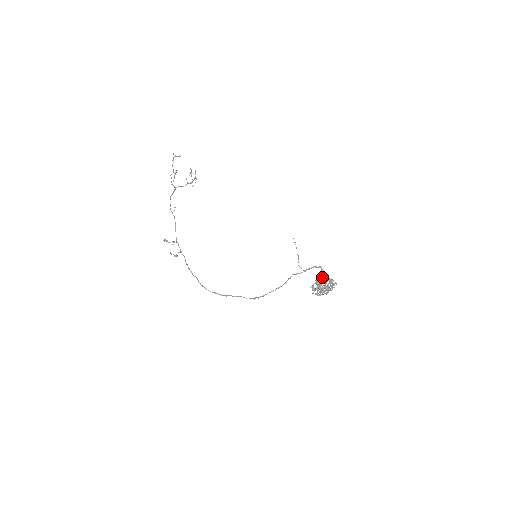
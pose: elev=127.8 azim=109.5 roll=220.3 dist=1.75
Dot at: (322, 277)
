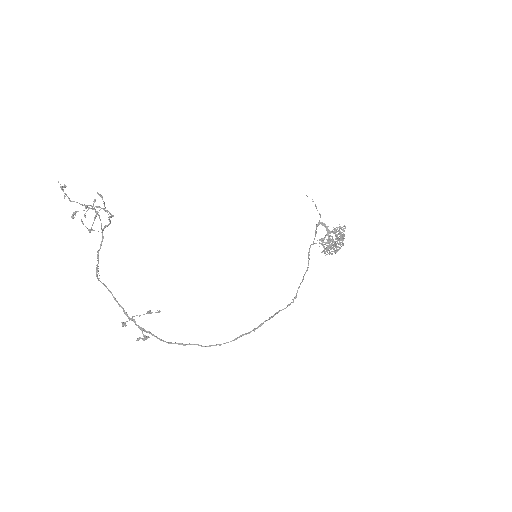
Dot at: (327, 232)
